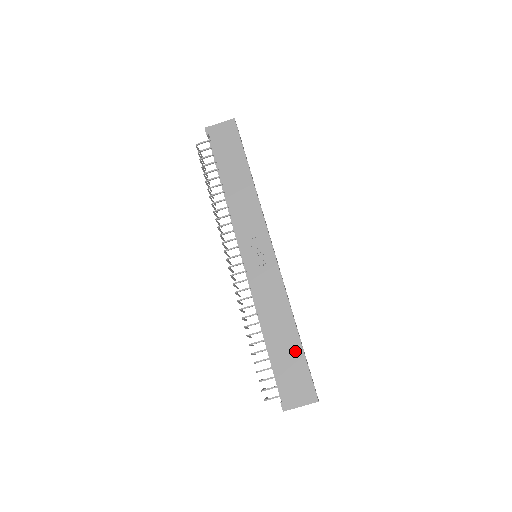
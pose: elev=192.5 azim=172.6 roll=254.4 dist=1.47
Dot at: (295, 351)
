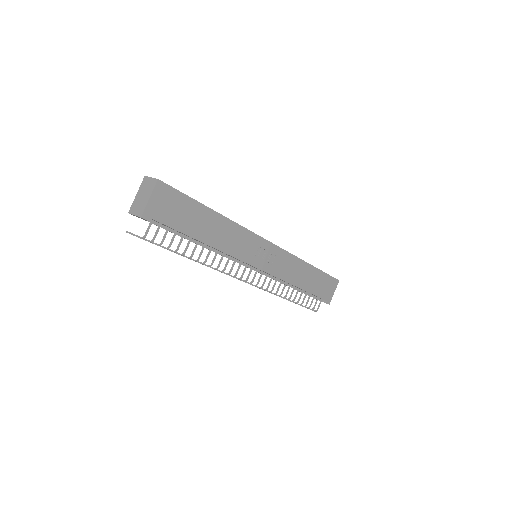
Dot at: (318, 276)
